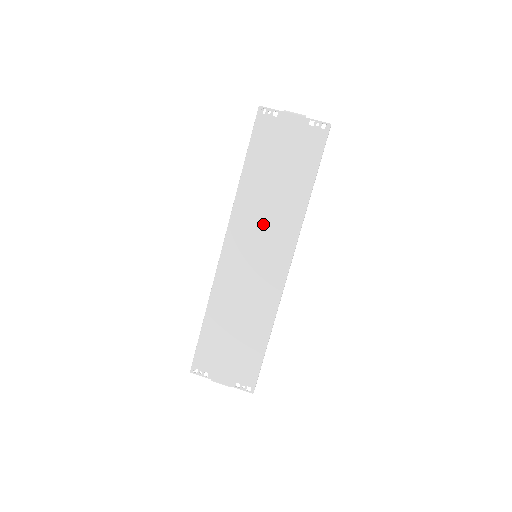
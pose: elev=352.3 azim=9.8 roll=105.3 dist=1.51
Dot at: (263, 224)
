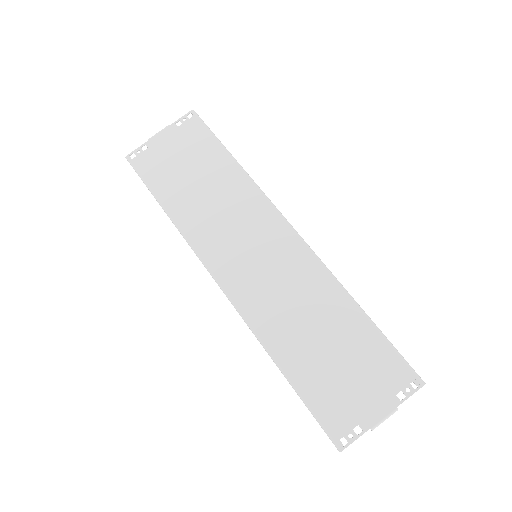
Dot at: (229, 225)
